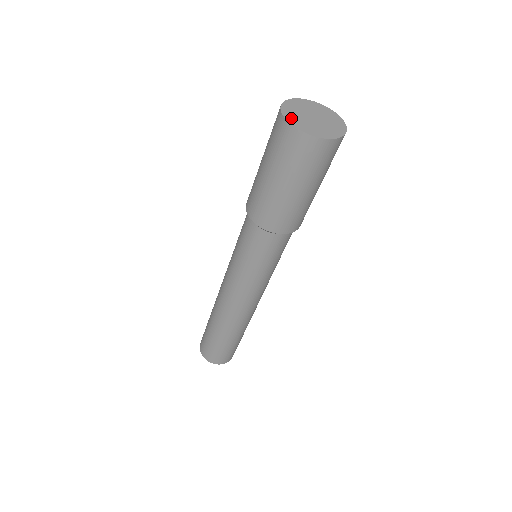
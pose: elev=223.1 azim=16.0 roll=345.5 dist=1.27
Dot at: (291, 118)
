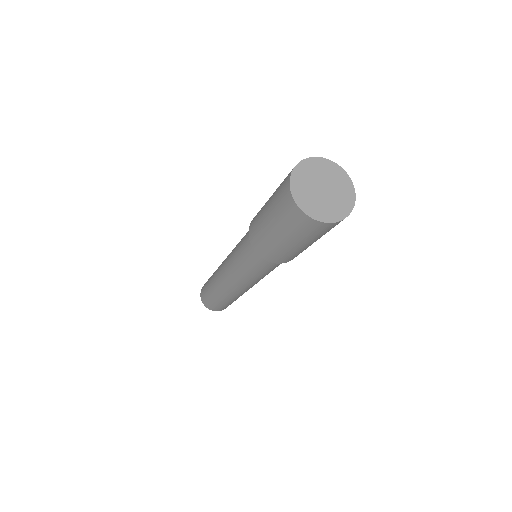
Dot at: (298, 193)
